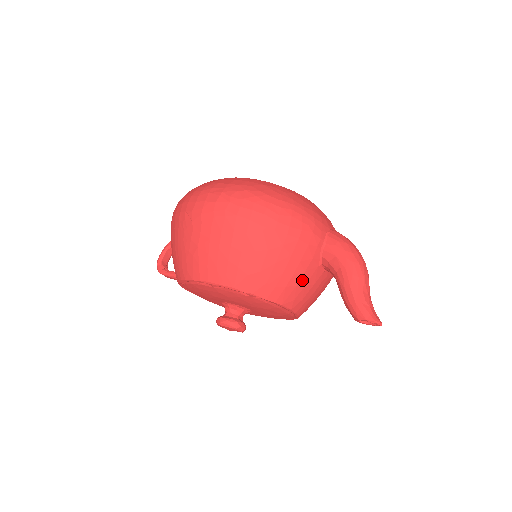
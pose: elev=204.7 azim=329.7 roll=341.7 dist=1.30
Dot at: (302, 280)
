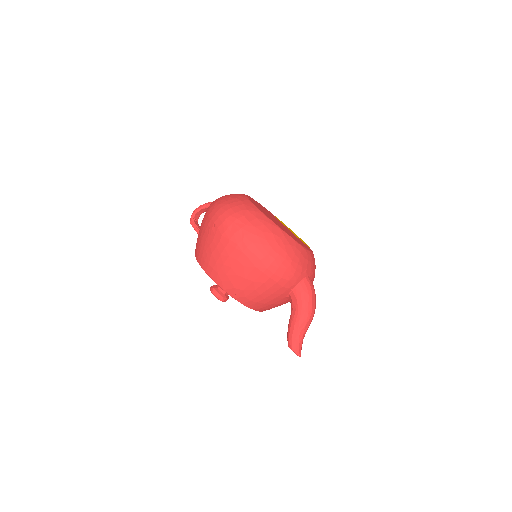
Dot at: (270, 302)
